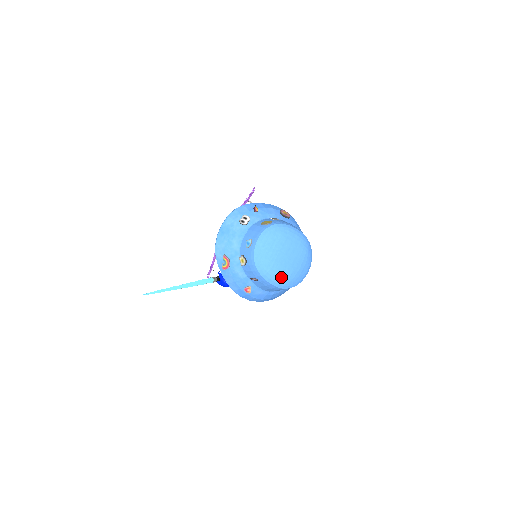
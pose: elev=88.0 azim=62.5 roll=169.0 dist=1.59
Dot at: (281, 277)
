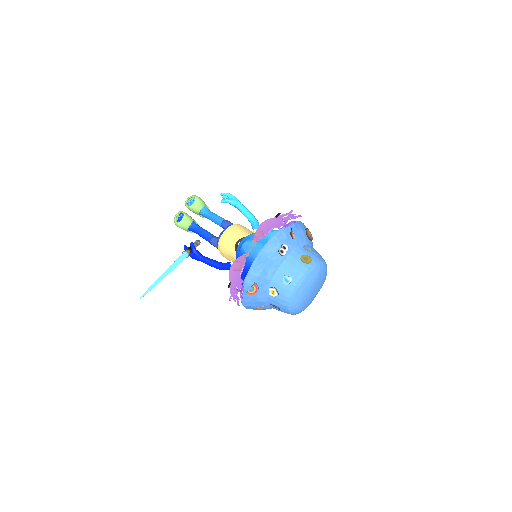
Dot at: (302, 309)
